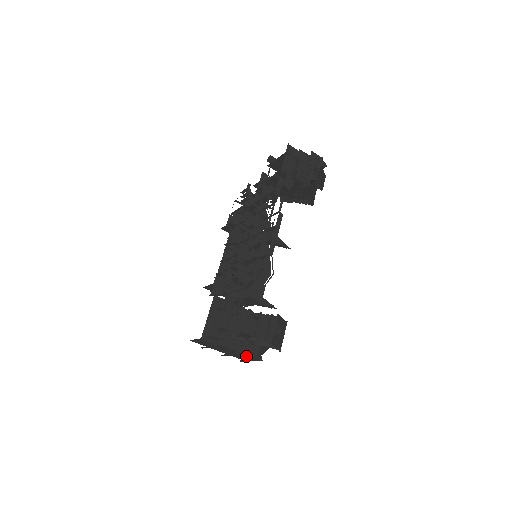
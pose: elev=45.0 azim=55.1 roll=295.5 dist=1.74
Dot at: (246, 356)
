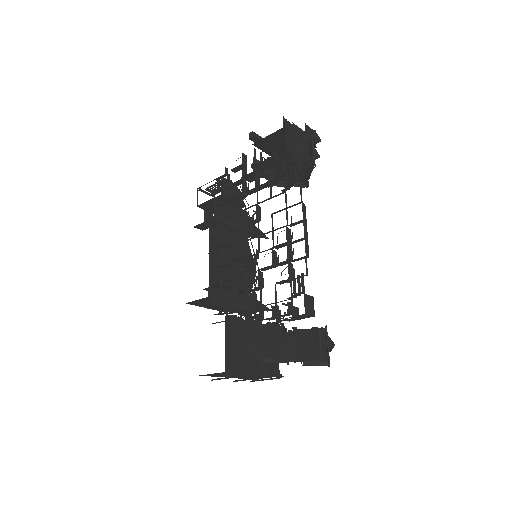
Dot at: (266, 376)
